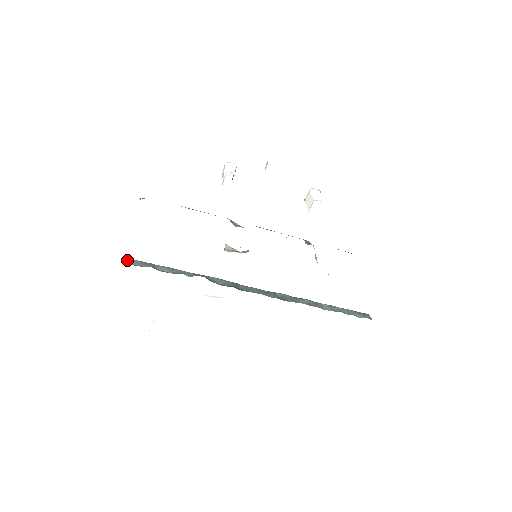
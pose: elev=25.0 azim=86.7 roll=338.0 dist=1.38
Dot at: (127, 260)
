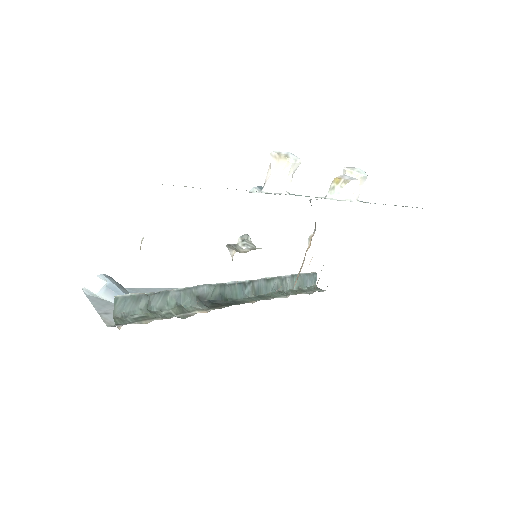
Dot at: (117, 305)
